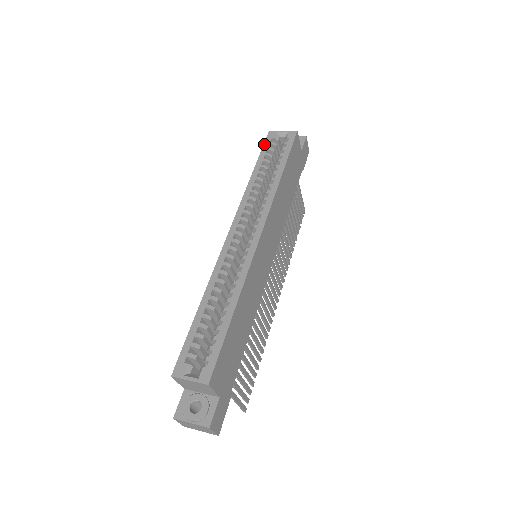
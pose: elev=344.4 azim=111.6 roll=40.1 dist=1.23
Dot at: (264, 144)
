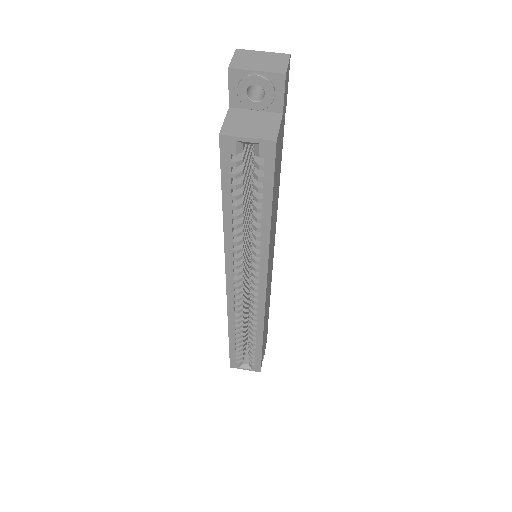
Dot at: (221, 167)
